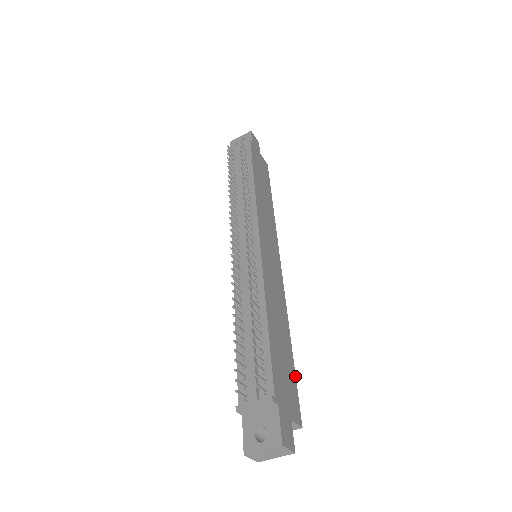
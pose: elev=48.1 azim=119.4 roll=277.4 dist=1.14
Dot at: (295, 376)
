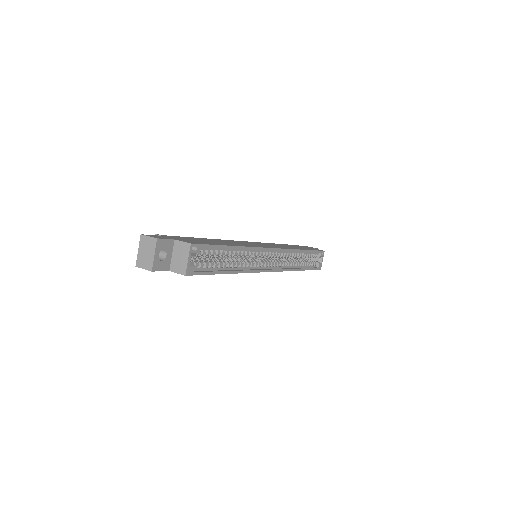
Dot at: (217, 245)
